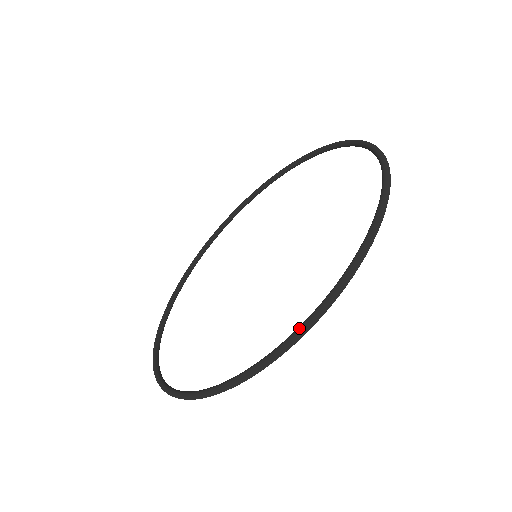
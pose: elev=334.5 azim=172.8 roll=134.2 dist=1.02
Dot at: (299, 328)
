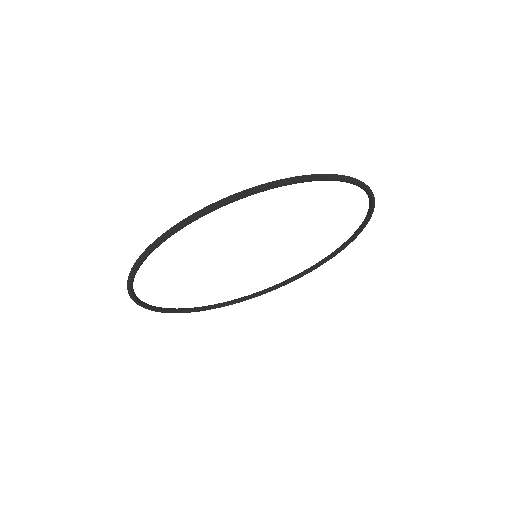
Dot at: (181, 221)
